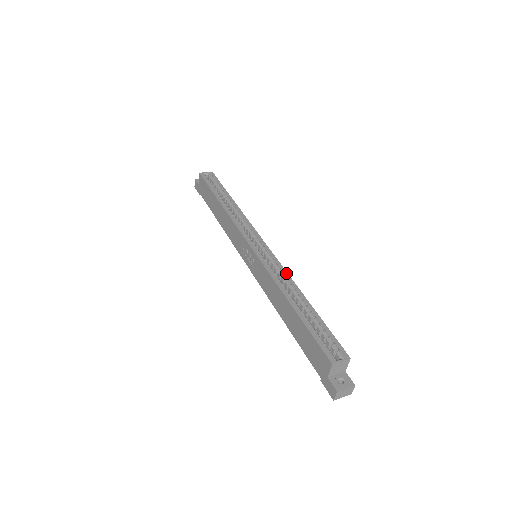
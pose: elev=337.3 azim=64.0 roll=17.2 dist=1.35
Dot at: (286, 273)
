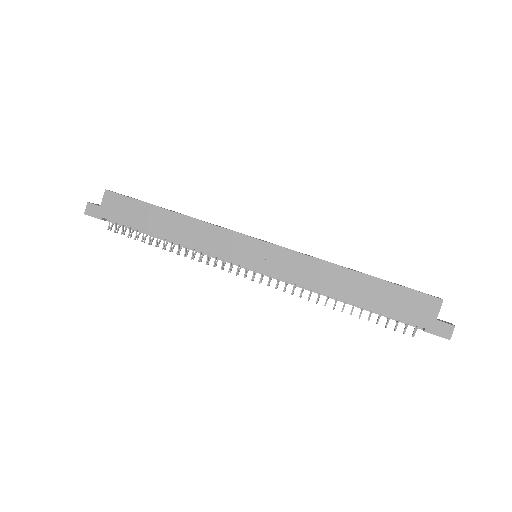
Dot at: (315, 257)
